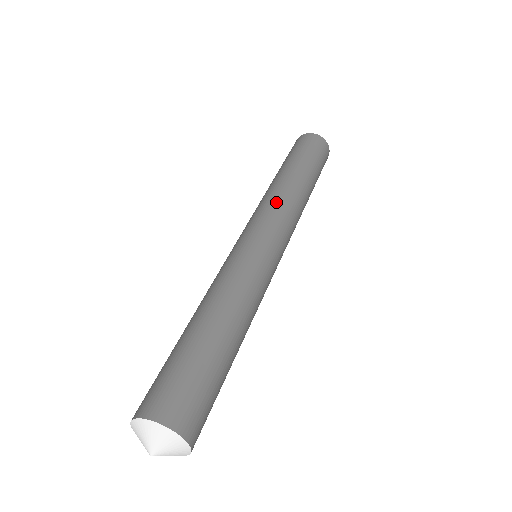
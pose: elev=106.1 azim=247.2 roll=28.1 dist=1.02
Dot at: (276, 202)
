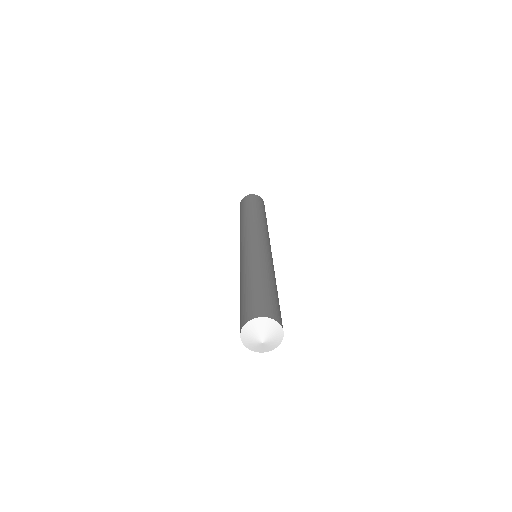
Dot at: (251, 226)
